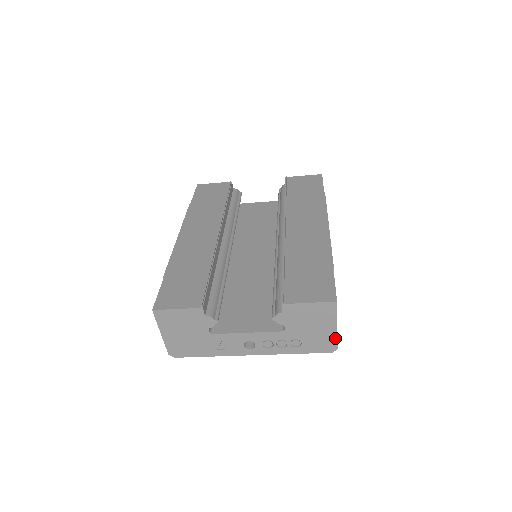
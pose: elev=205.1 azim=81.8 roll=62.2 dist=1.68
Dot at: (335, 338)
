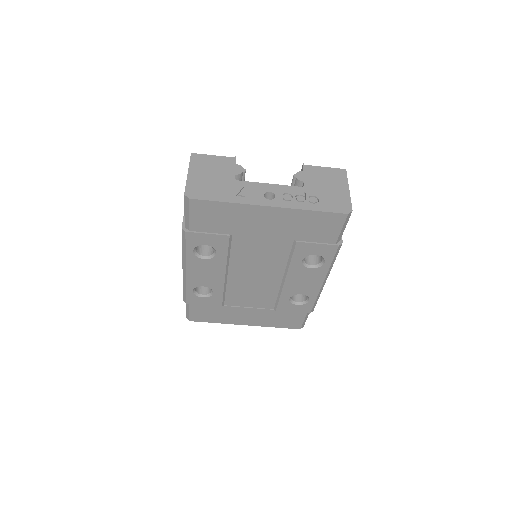
Dot at: (349, 200)
